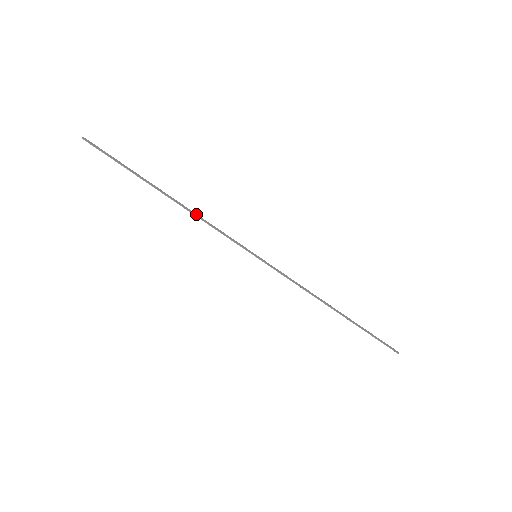
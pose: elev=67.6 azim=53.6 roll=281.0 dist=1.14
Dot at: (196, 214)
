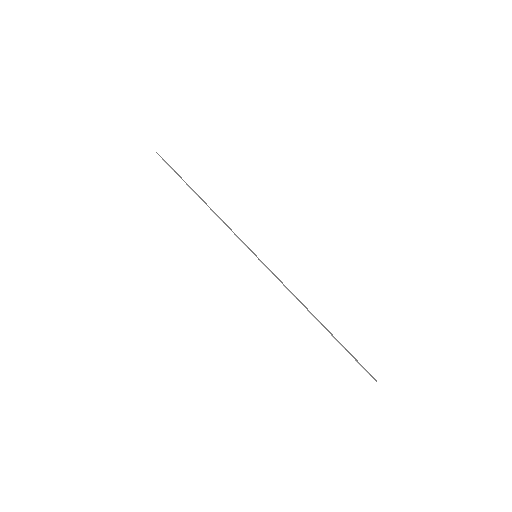
Dot at: (217, 215)
